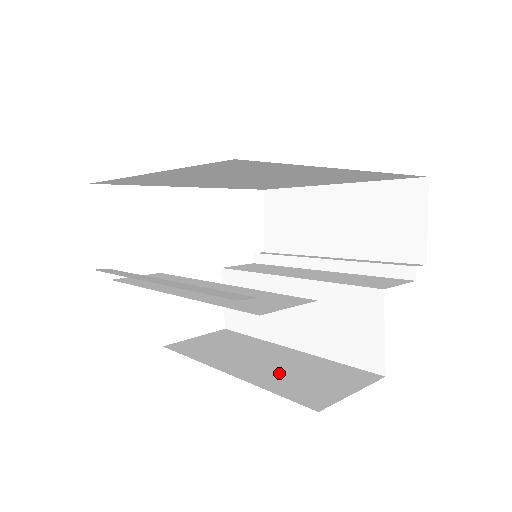
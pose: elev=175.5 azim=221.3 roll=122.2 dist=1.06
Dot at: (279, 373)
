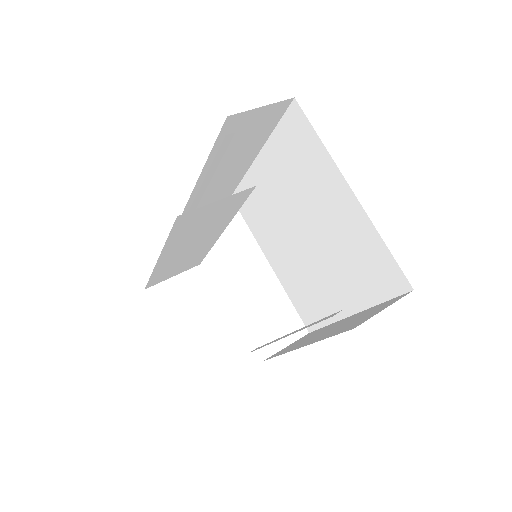
Dot at: occluded
